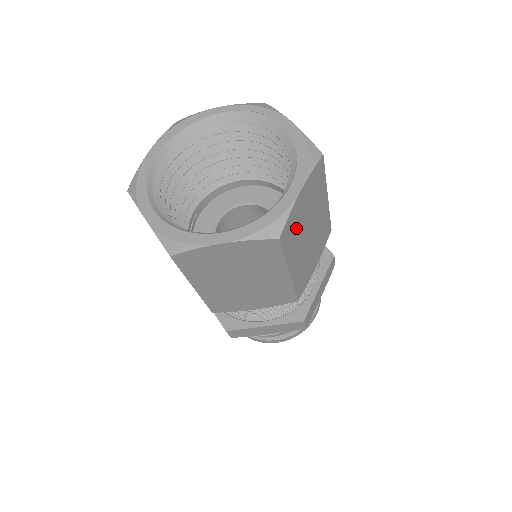
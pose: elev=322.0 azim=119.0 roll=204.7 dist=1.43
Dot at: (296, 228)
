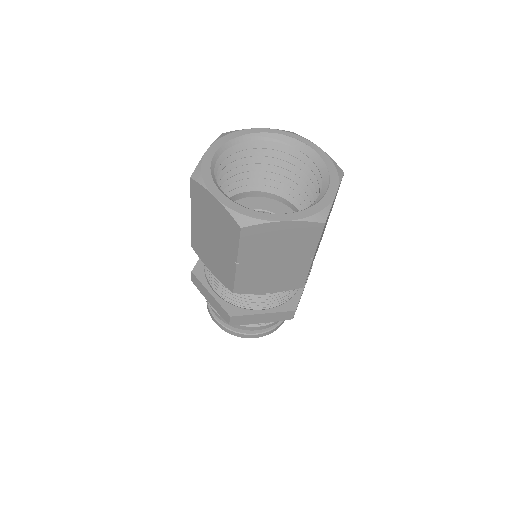
Dot at: (326, 221)
